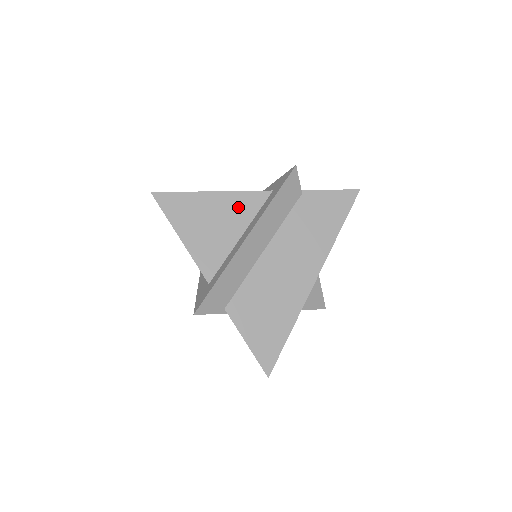
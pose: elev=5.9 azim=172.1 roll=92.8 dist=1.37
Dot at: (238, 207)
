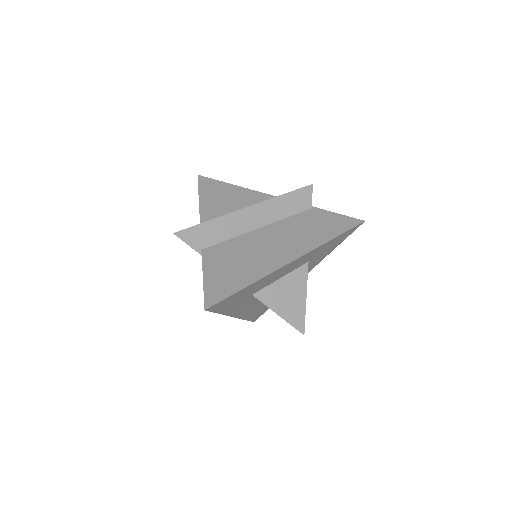
Dot at: (255, 200)
